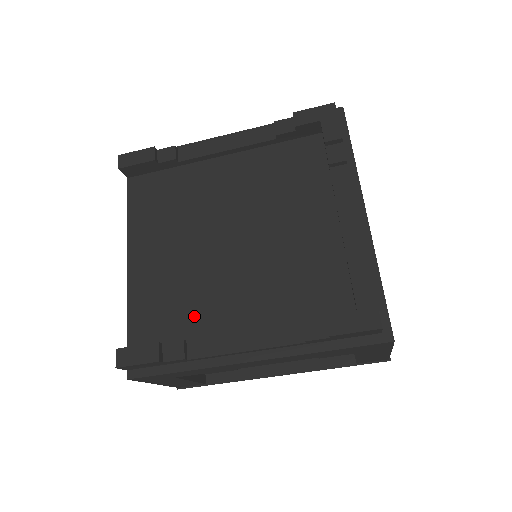
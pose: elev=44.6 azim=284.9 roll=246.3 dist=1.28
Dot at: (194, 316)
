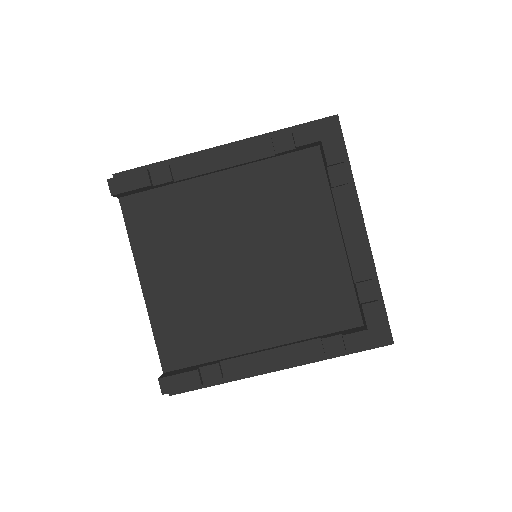
Dot at: (220, 336)
